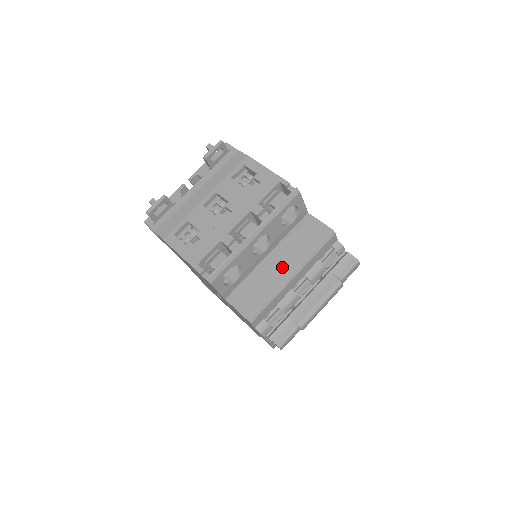
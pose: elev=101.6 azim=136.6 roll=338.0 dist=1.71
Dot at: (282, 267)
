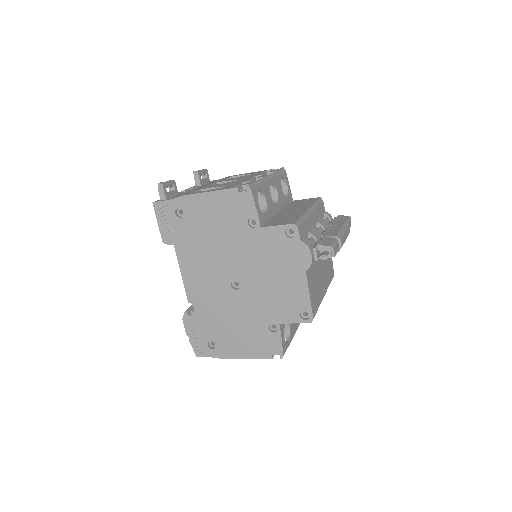
Dot at: (297, 210)
